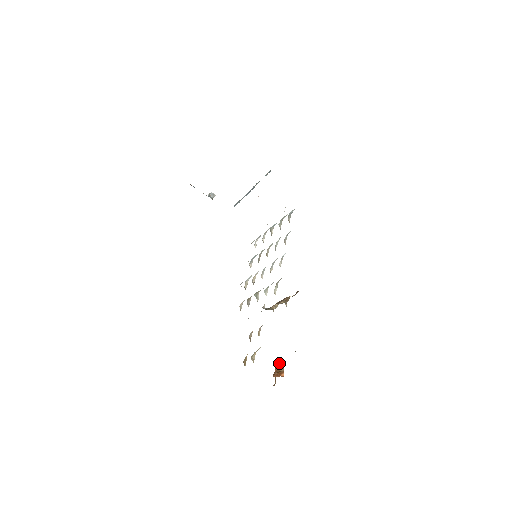
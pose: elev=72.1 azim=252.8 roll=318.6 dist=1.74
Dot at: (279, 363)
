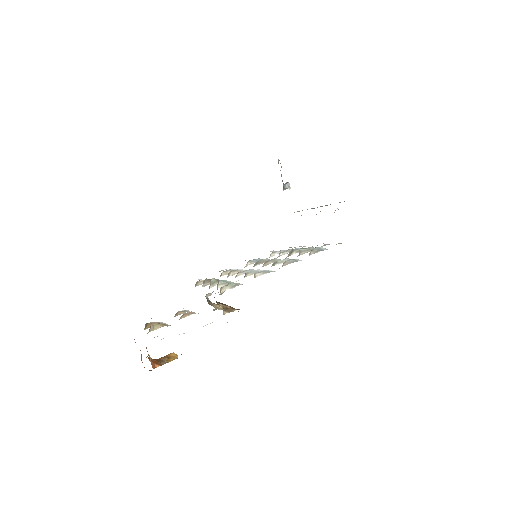
Dot at: (170, 356)
